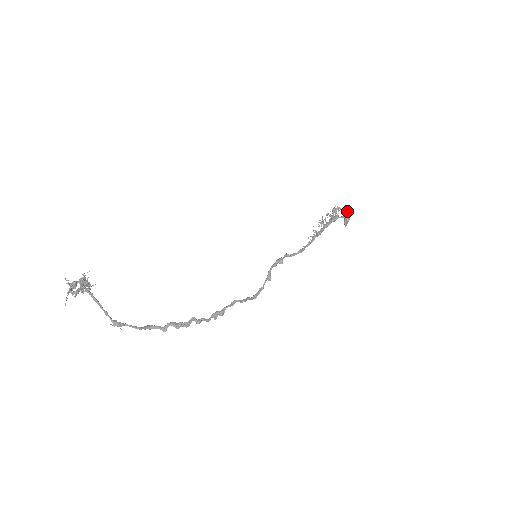
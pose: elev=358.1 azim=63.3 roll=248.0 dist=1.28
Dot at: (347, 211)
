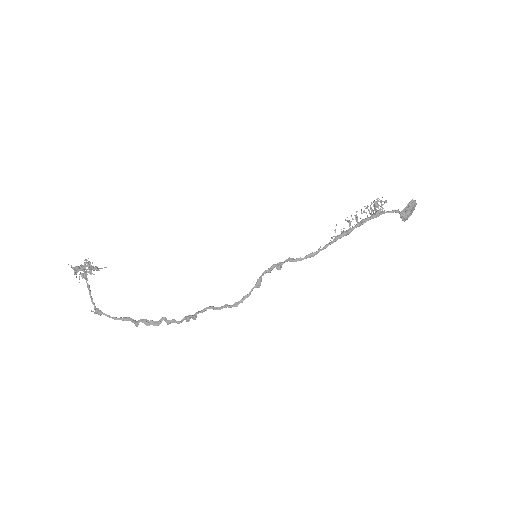
Dot at: occluded
